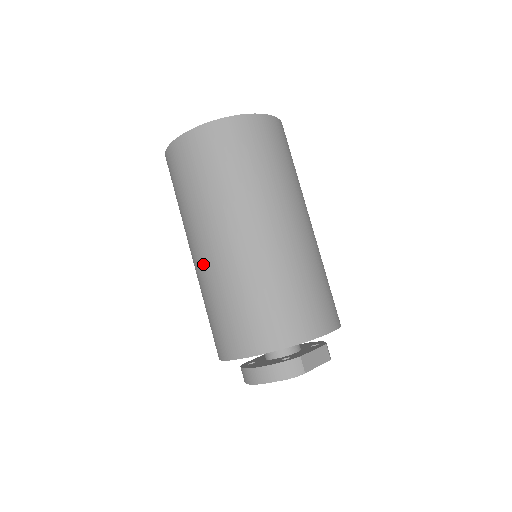
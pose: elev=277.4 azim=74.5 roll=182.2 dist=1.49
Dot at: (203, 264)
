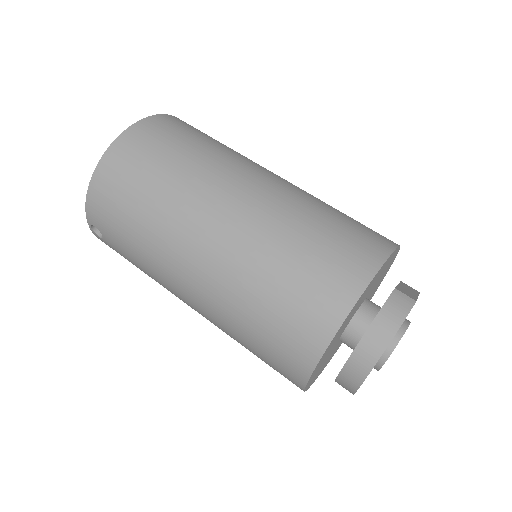
Dot at: (210, 271)
